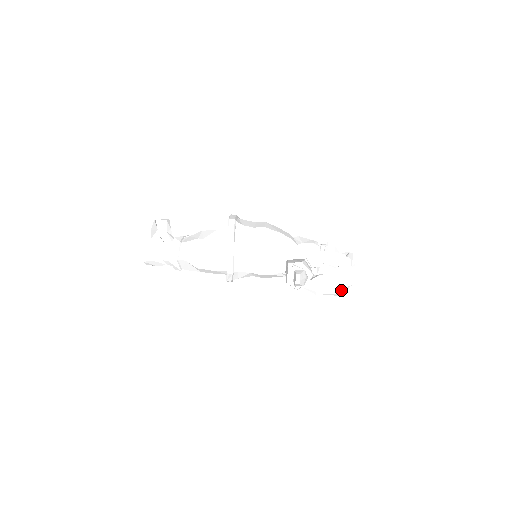
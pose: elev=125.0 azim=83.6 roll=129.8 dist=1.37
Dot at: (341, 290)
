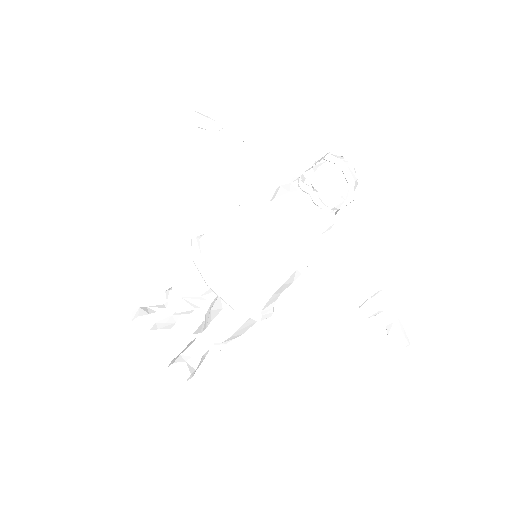
Dot at: occluded
